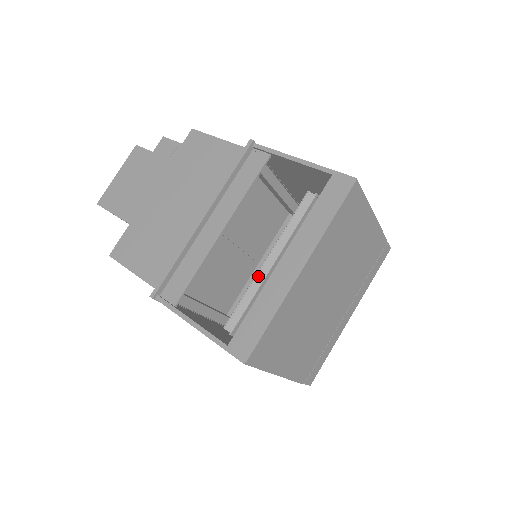
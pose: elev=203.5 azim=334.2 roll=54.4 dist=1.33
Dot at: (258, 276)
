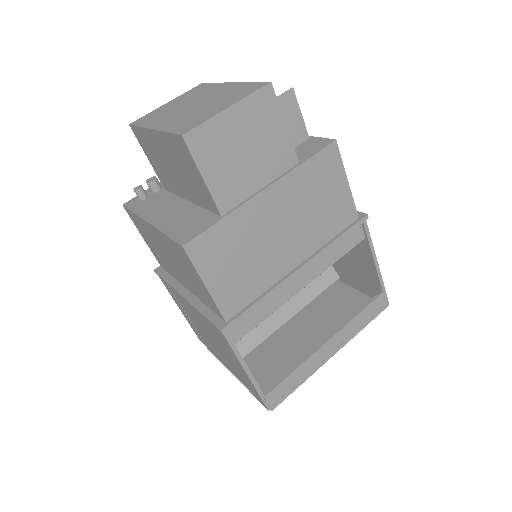
Dot at: occluded
